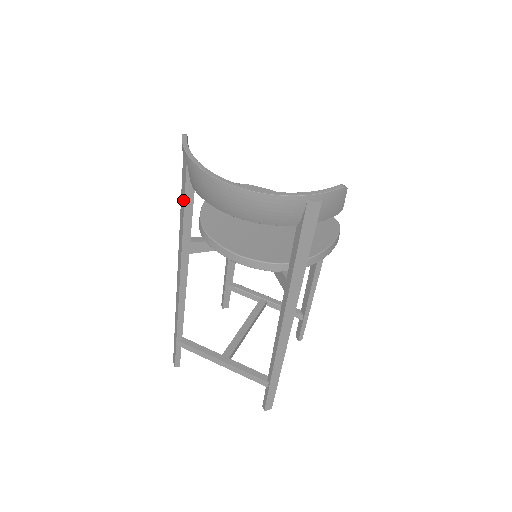
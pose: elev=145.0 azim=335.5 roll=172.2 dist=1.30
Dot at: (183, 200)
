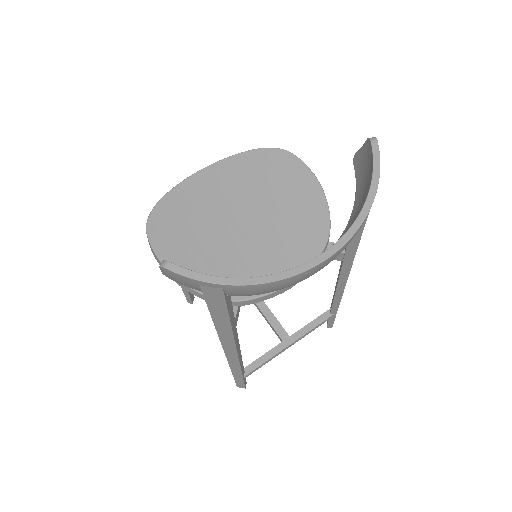
Dot at: (223, 314)
